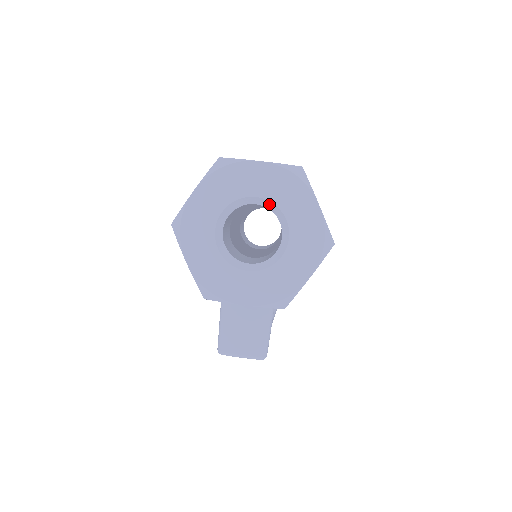
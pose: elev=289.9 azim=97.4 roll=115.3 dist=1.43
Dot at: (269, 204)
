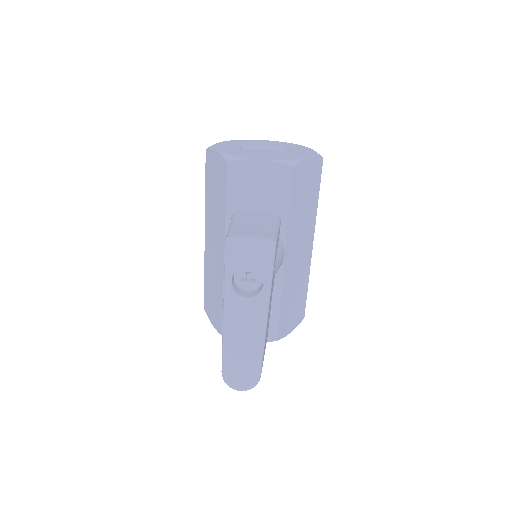
Dot at: (275, 147)
